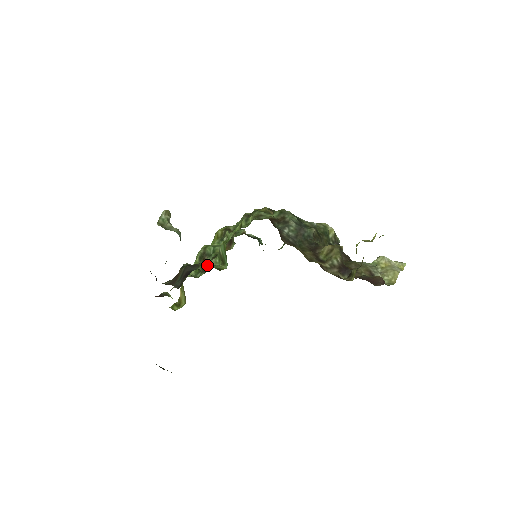
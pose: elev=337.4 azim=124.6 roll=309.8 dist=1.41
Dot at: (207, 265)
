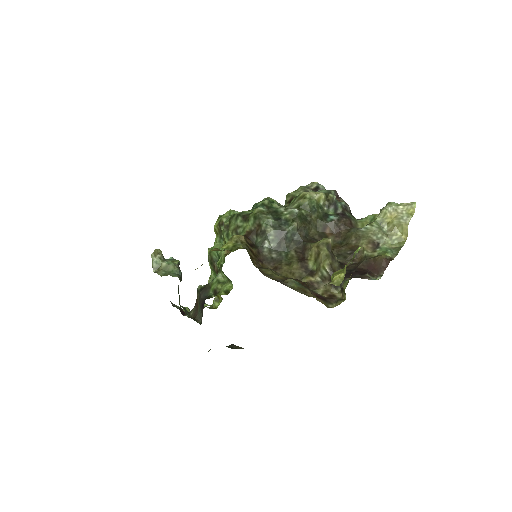
Dot at: (215, 288)
